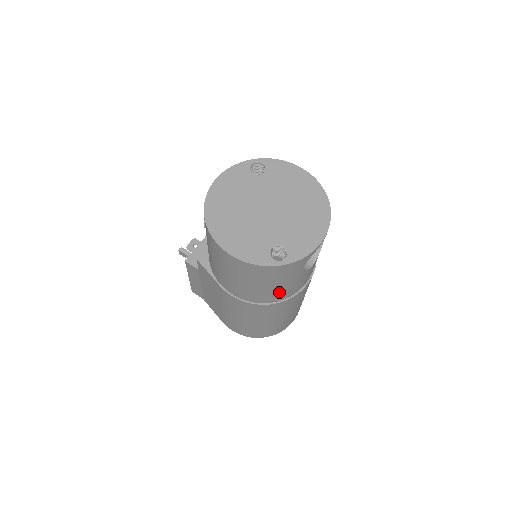
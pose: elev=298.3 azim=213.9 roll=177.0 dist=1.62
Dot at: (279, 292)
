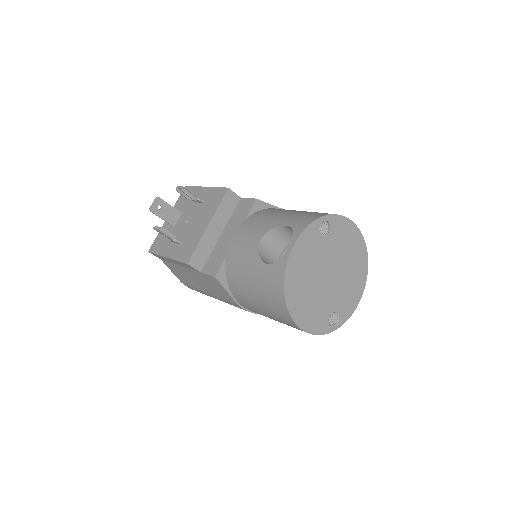
Dot at: occluded
